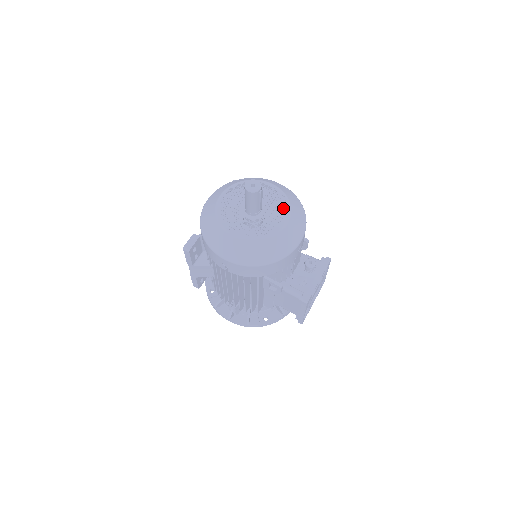
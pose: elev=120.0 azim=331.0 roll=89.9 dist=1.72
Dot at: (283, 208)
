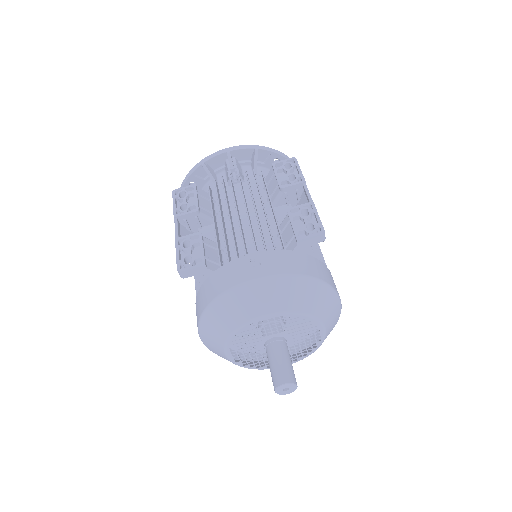
Dot at: occluded
